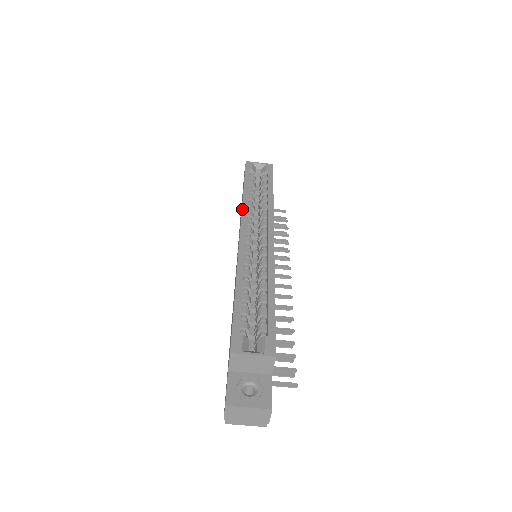
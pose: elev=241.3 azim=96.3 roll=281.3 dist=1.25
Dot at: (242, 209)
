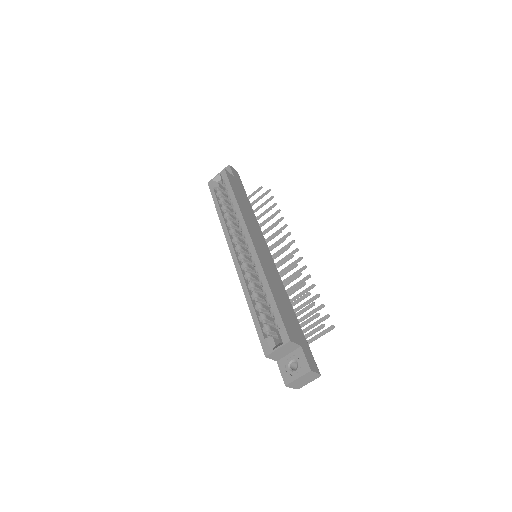
Dot at: (224, 233)
